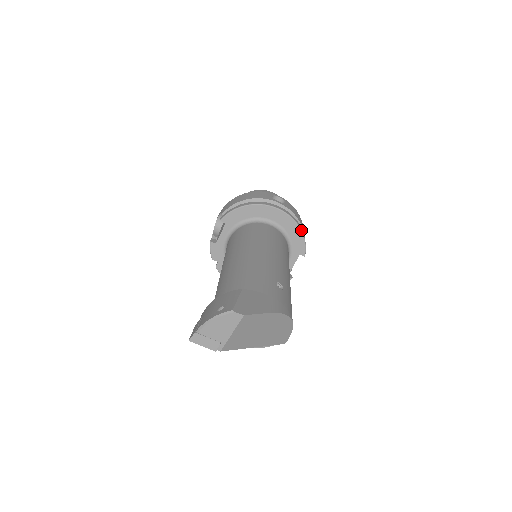
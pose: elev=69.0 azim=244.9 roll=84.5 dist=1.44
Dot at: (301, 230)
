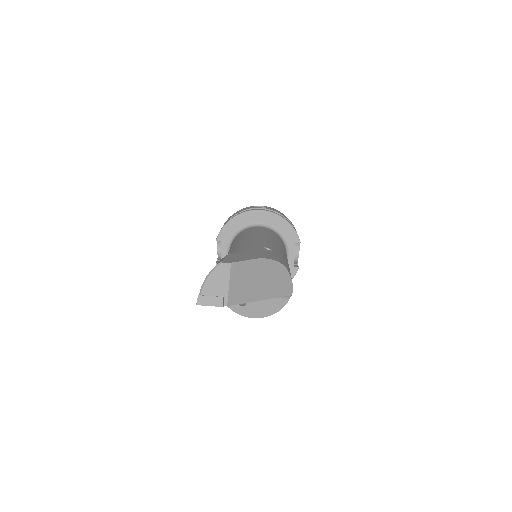
Dot at: (286, 220)
